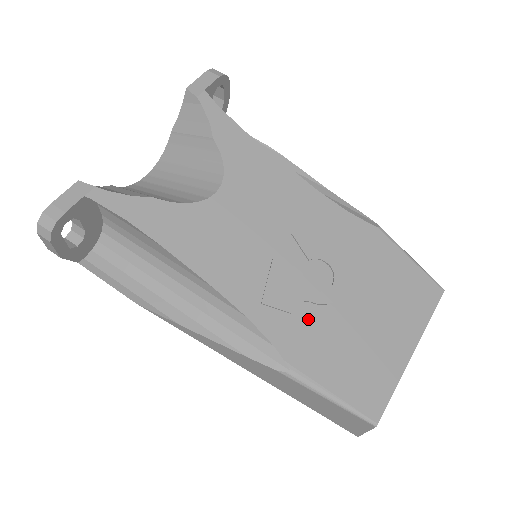
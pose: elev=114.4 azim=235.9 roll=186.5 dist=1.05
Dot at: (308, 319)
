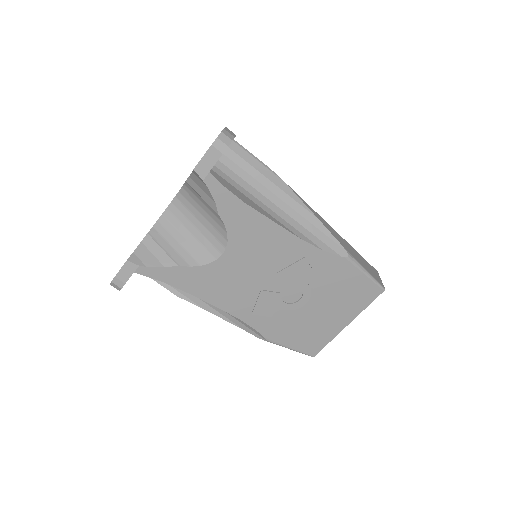
Dot at: (281, 317)
